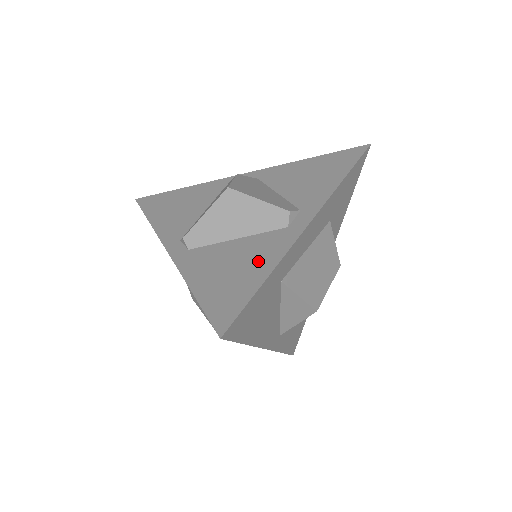
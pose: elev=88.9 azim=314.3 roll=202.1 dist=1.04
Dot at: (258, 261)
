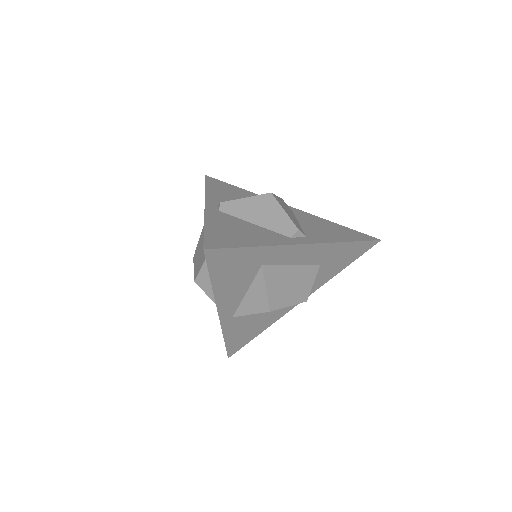
Dot at: (258, 238)
